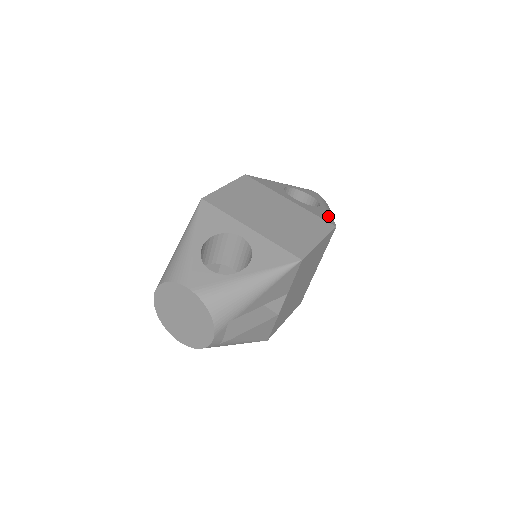
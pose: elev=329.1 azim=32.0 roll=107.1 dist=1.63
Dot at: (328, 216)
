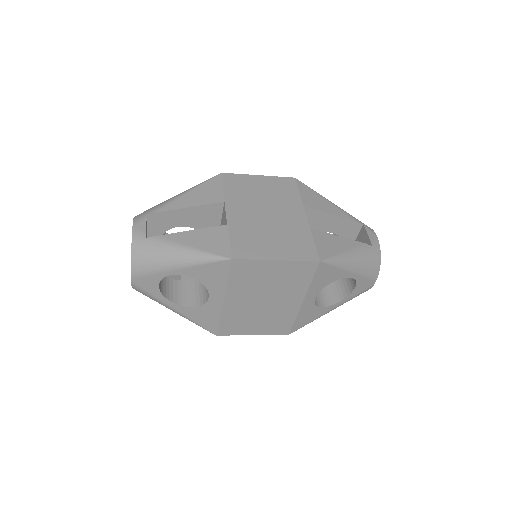
Dot at: occluded
